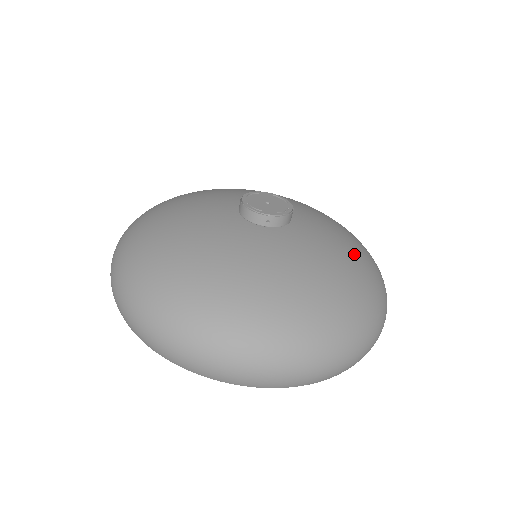
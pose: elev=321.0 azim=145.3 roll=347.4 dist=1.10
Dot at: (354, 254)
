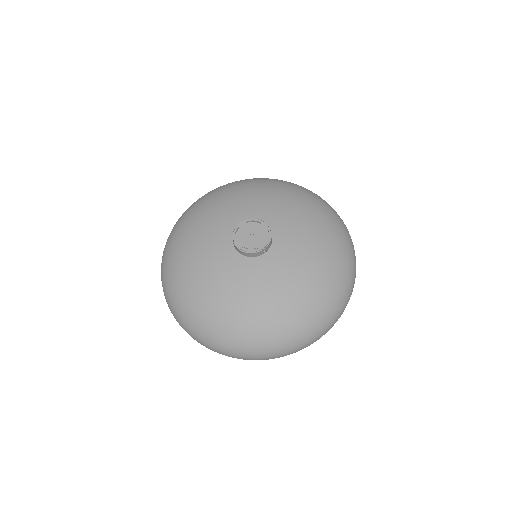
Dot at: (317, 221)
